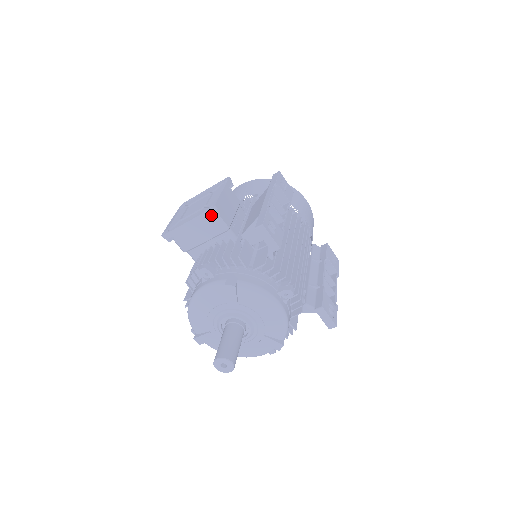
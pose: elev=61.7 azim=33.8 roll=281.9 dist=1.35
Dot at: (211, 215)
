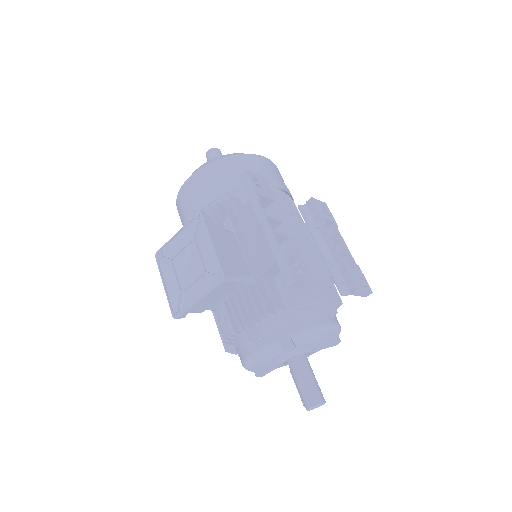
Dot at: occluded
